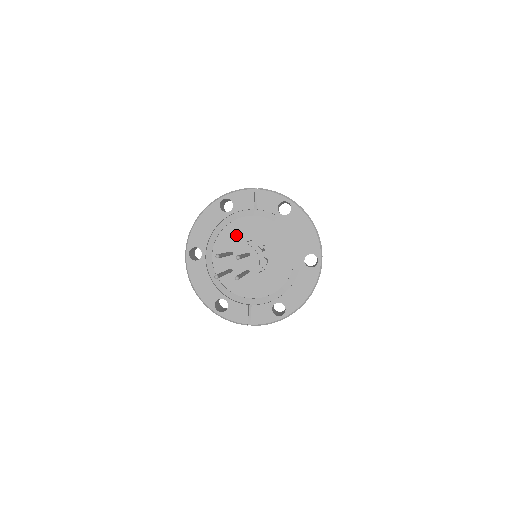
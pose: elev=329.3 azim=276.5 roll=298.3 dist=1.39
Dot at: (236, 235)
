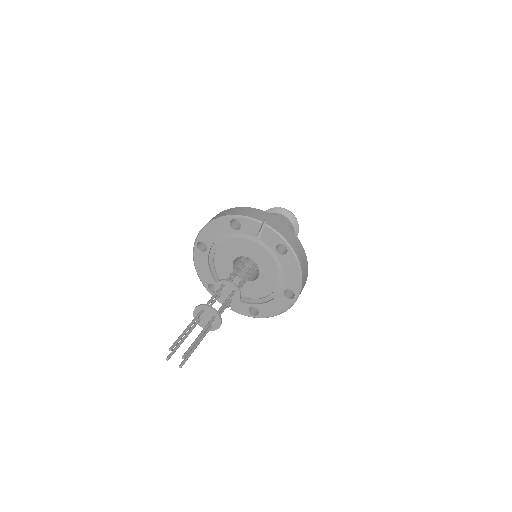
Dot at: (237, 248)
